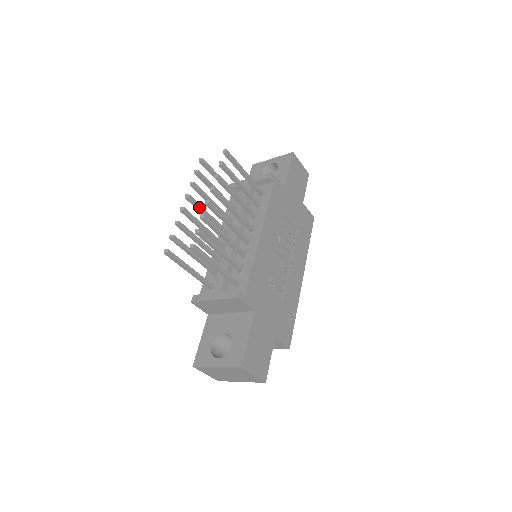
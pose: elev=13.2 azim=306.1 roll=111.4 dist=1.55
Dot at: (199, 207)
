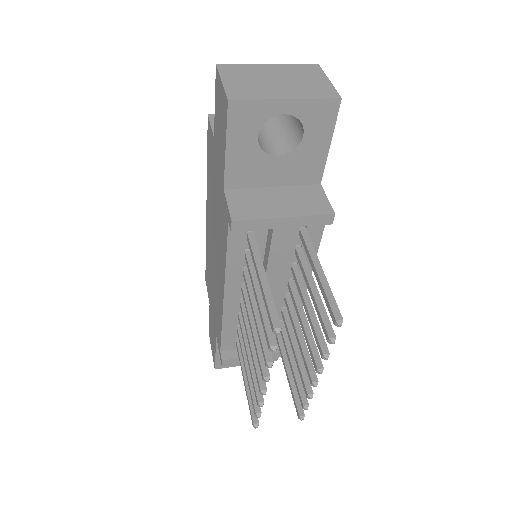
Dot at: occluded
